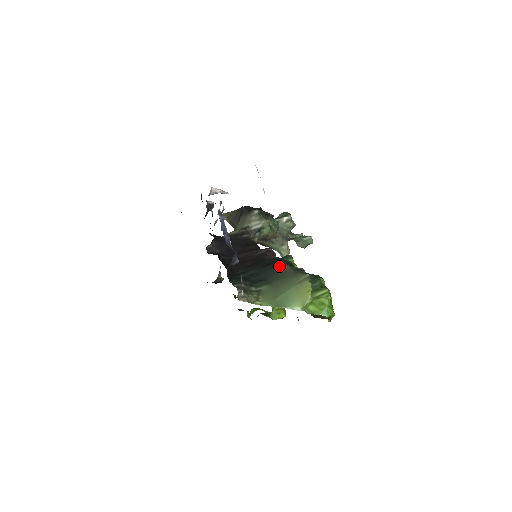
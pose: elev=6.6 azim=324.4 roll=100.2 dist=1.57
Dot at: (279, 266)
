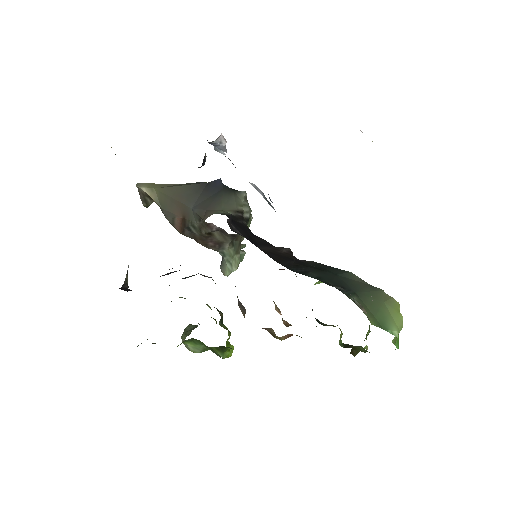
Dot at: (345, 273)
